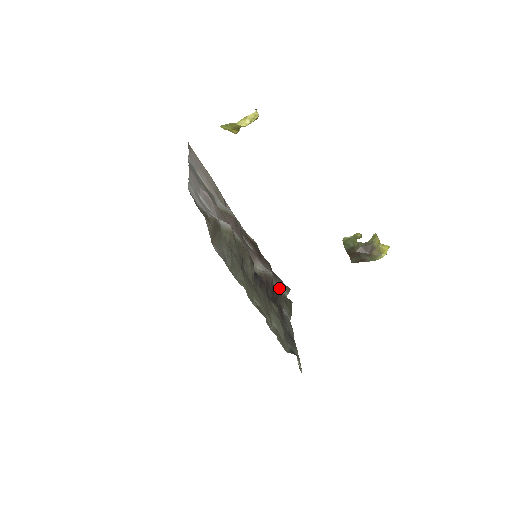
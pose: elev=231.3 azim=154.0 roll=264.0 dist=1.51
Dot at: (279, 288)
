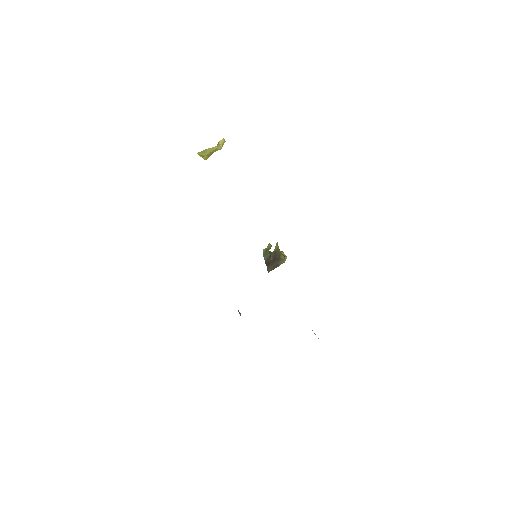
Dot at: occluded
